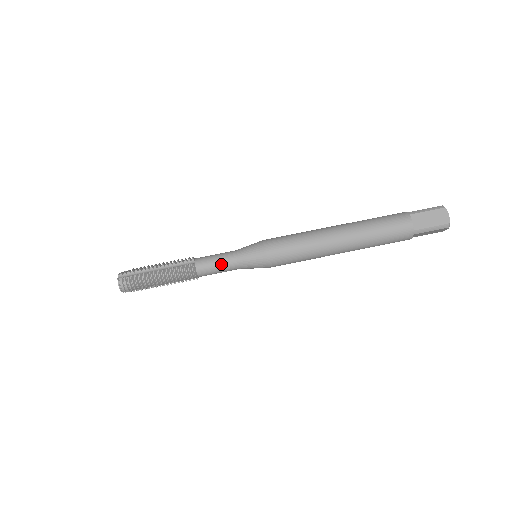
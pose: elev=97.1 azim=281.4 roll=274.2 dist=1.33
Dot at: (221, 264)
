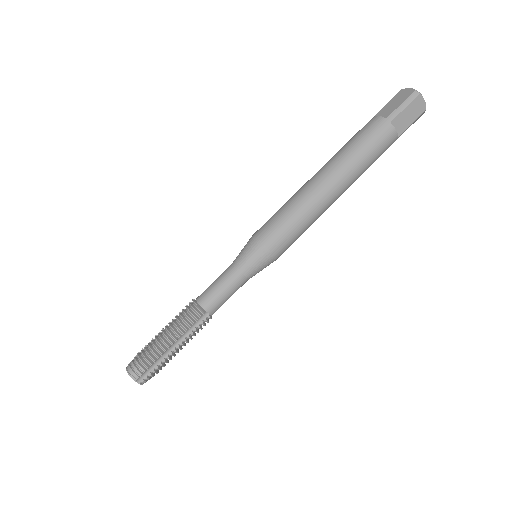
Dot at: (220, 281)
